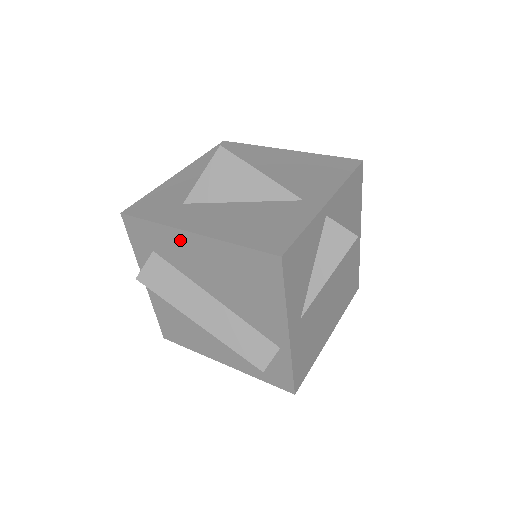
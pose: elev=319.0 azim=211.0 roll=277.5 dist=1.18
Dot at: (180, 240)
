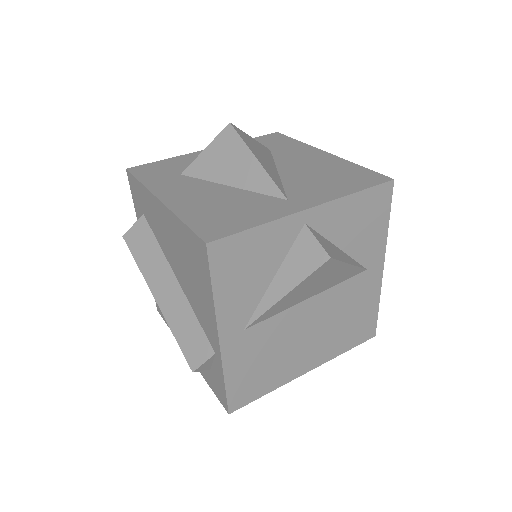
Dot at: (154, 206)
